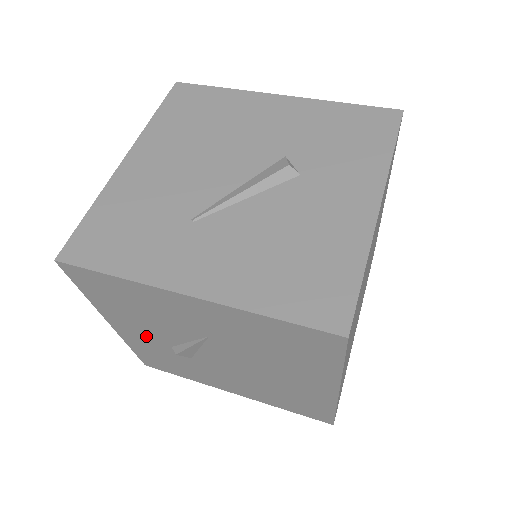
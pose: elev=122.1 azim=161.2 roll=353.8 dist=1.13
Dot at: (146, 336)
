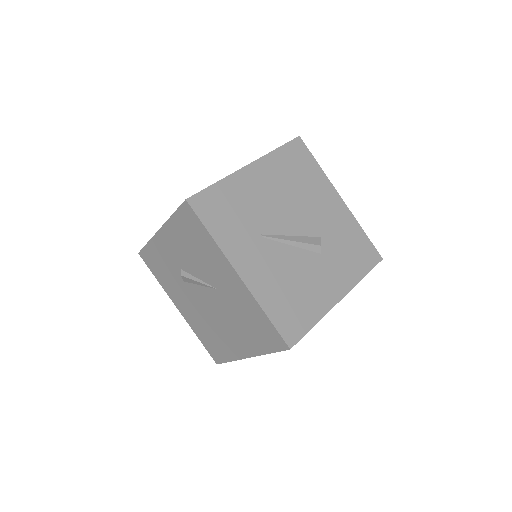
Dot at: (174, 253)
